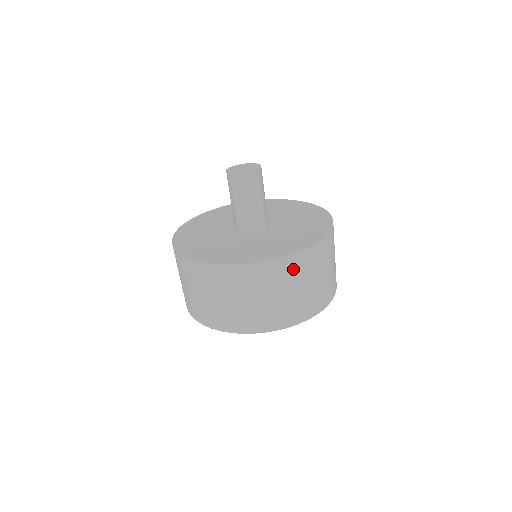
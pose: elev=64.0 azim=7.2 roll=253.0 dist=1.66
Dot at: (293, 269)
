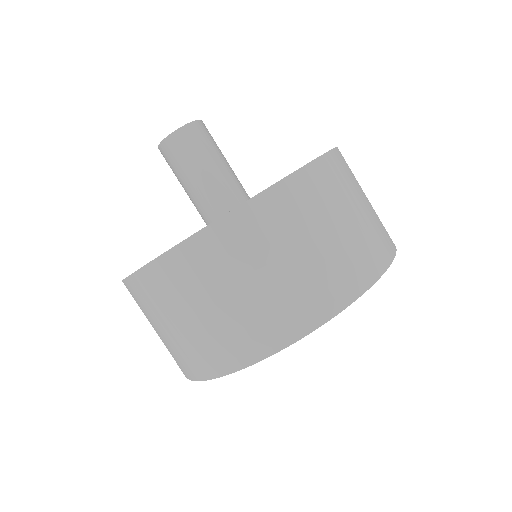
Dot at: (181, 276)
